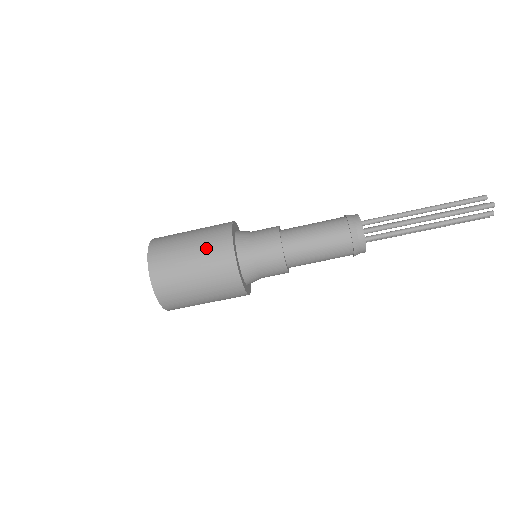
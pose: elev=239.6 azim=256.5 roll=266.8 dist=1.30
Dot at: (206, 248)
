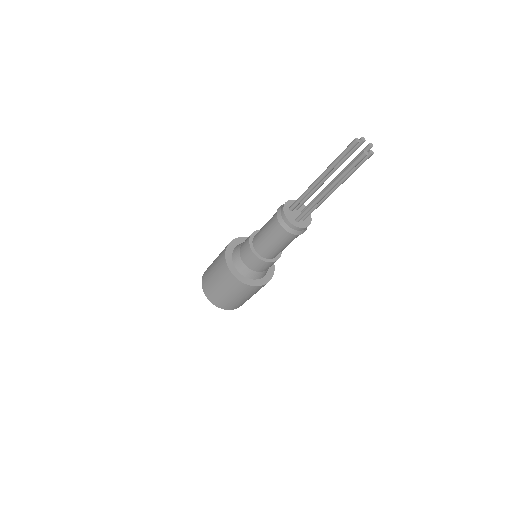
Dot at: (230, 289)
